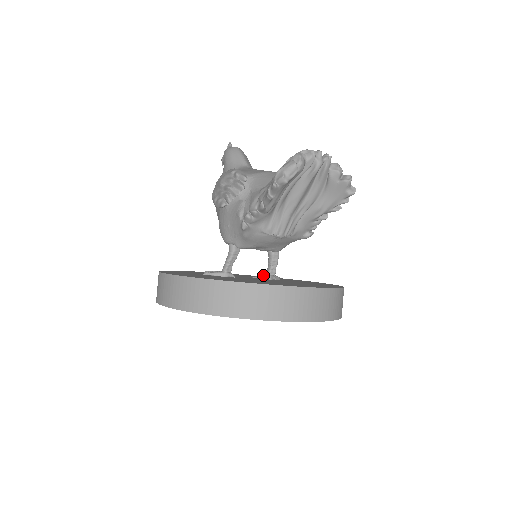
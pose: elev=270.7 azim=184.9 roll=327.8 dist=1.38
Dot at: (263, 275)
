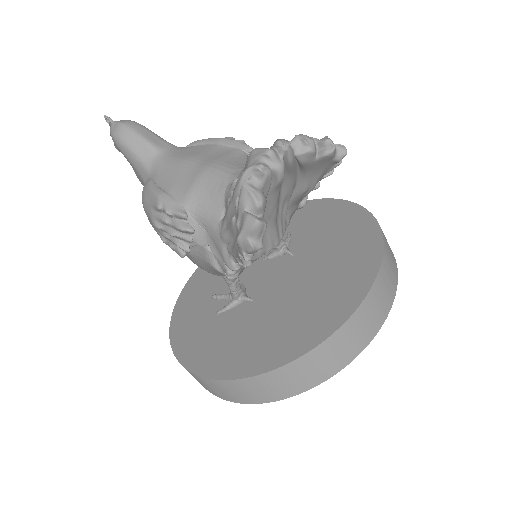
Dot at: (273, 254)
